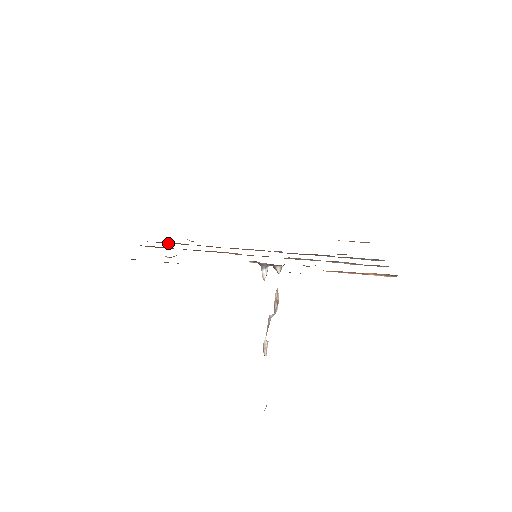
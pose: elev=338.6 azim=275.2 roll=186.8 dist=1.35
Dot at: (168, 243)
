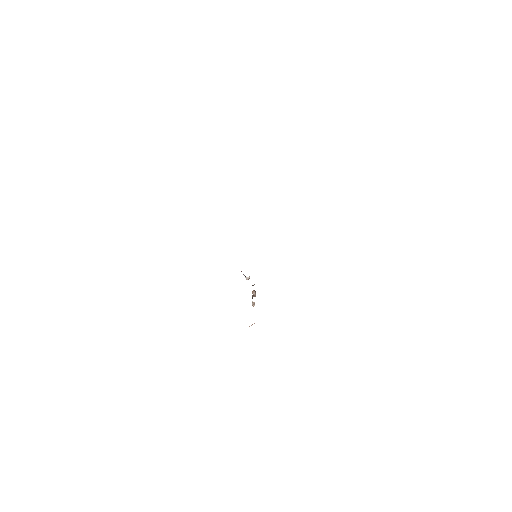
Dot at: occluded
